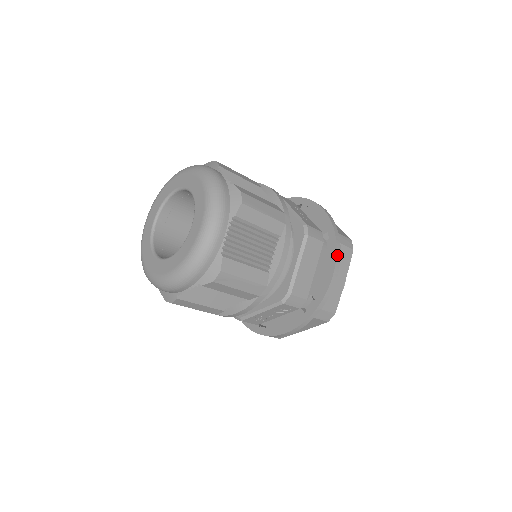
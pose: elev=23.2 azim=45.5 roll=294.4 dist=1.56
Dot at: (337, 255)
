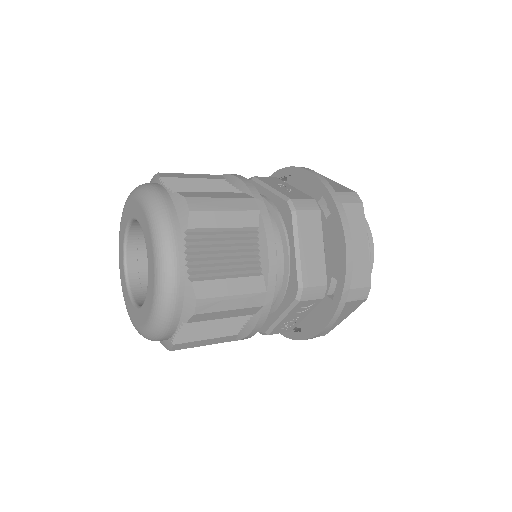
Dot at: (342, 219)
